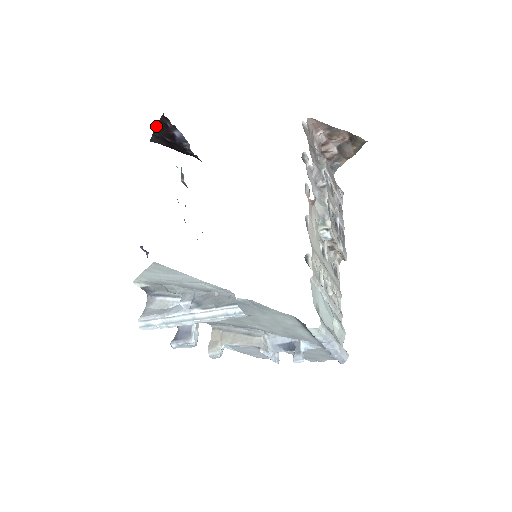
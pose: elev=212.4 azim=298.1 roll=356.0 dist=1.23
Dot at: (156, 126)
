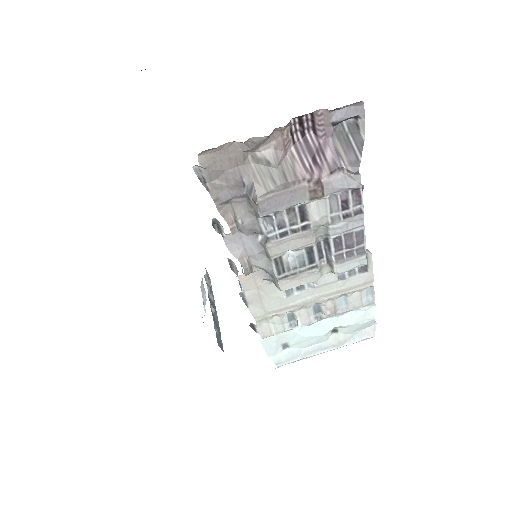
Dot at: occluded
